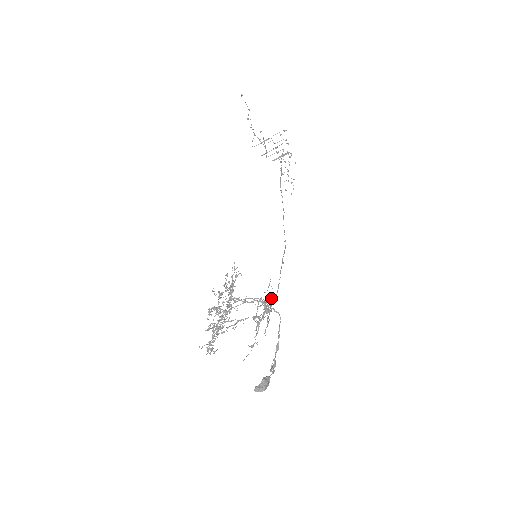
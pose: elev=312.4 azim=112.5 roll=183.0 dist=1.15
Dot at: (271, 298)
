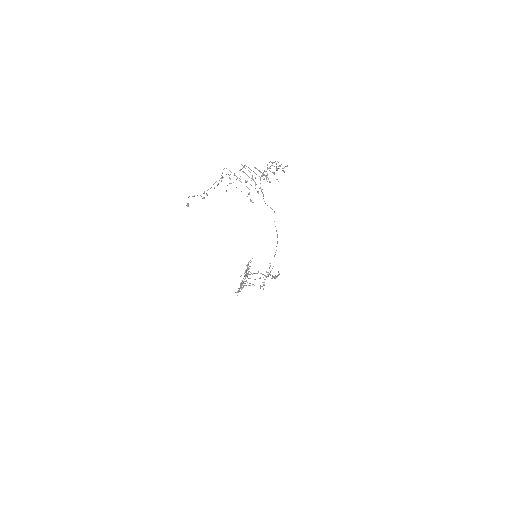
Dot at: occluded
